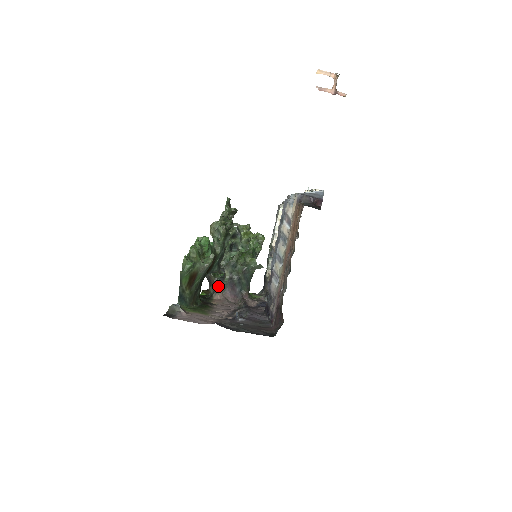
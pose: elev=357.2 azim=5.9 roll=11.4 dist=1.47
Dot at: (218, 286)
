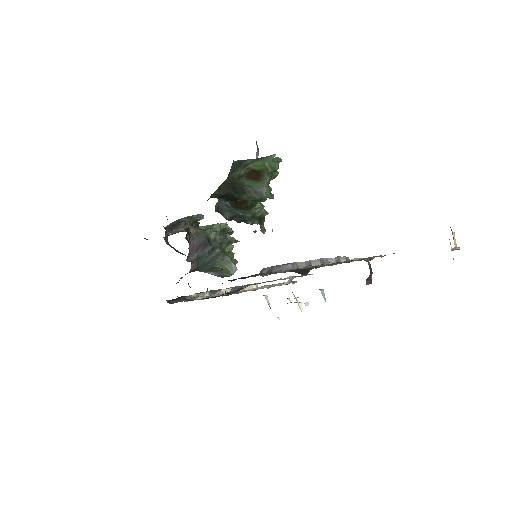
Dot at: (200, 227)
